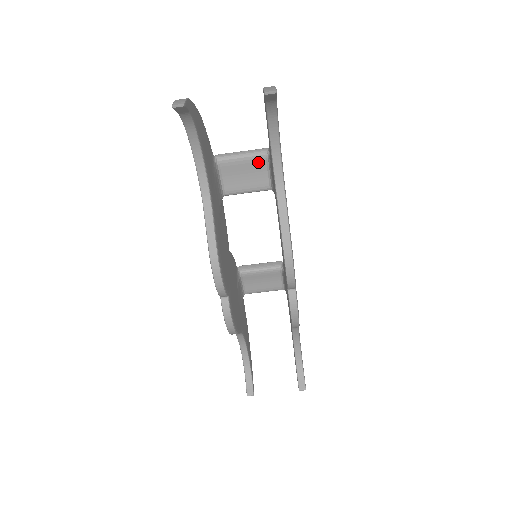
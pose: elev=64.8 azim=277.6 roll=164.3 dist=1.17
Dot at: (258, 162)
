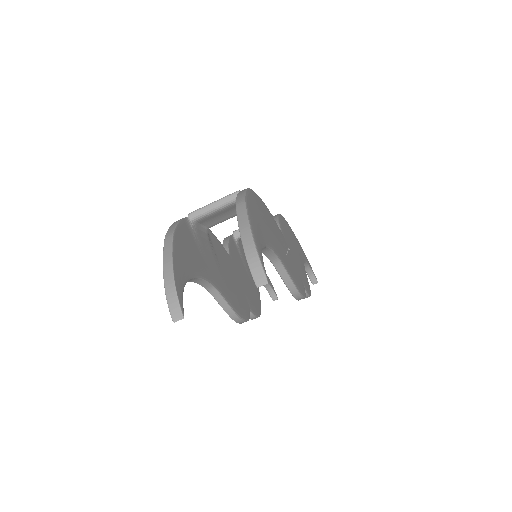
Dot at: (233, 206)
